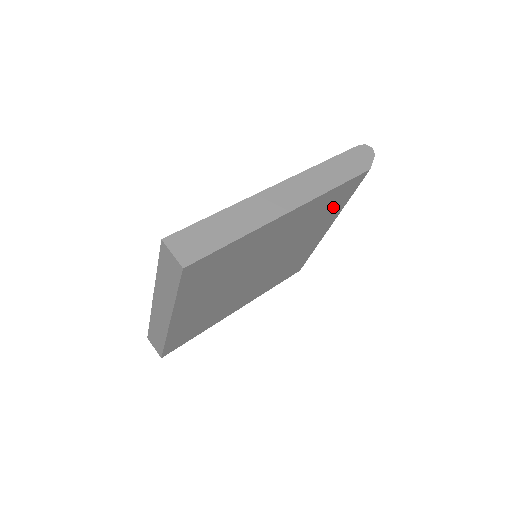
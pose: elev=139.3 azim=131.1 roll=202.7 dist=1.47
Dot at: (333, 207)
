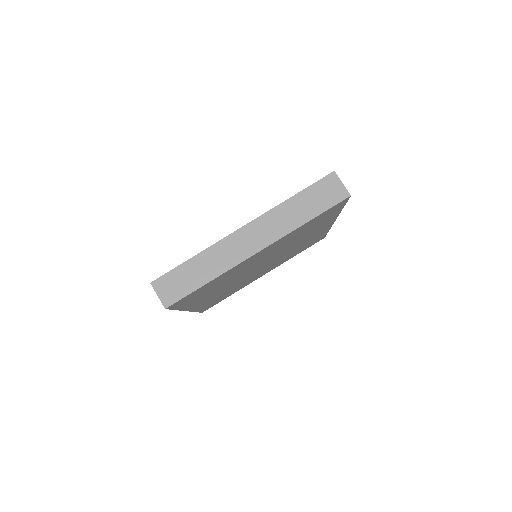
Dot at: (299, 251)
